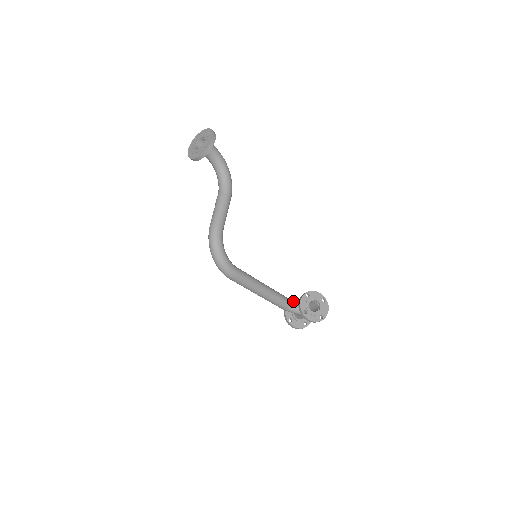
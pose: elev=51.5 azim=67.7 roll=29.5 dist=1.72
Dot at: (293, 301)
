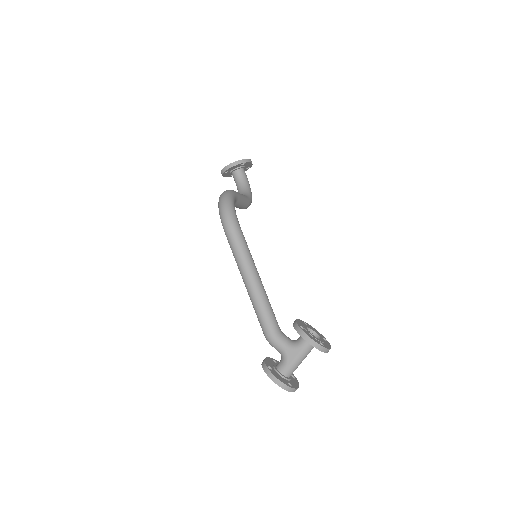
Dot at: (283, 333)
